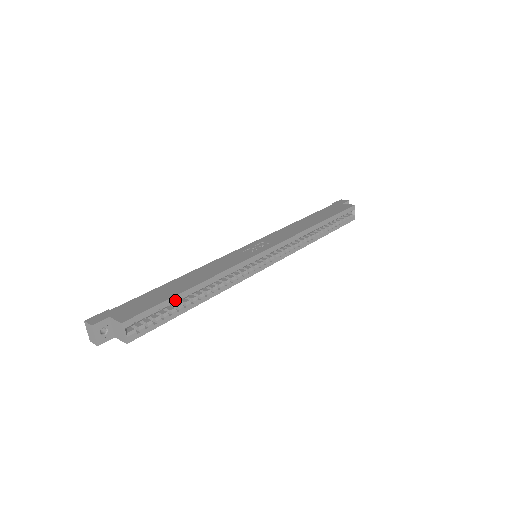
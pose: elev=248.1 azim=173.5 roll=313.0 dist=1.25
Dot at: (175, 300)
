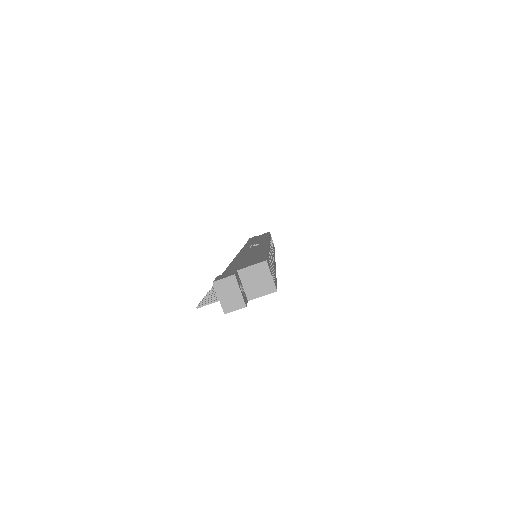
Dot at: occluded
